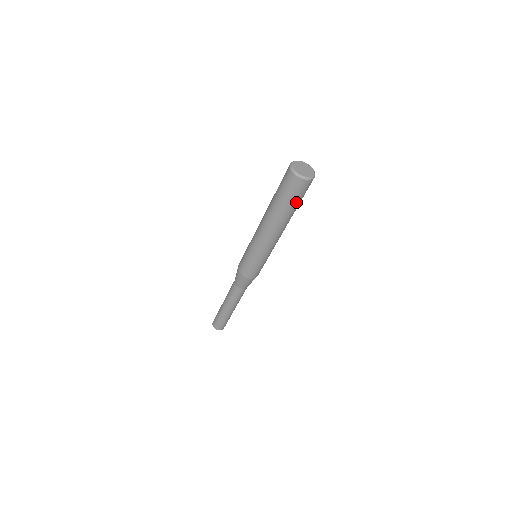
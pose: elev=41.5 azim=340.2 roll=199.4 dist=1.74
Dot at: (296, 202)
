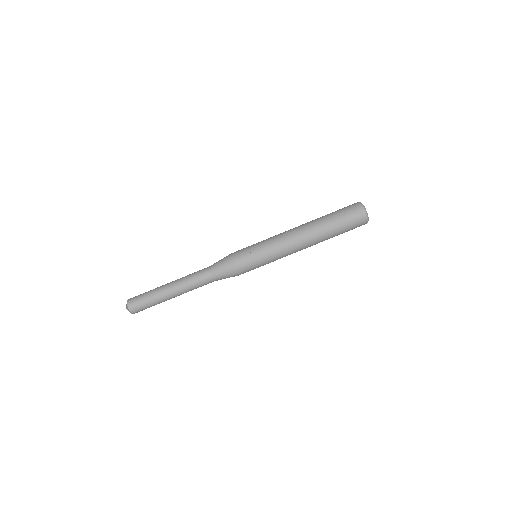
Dot at: (343, 228)
